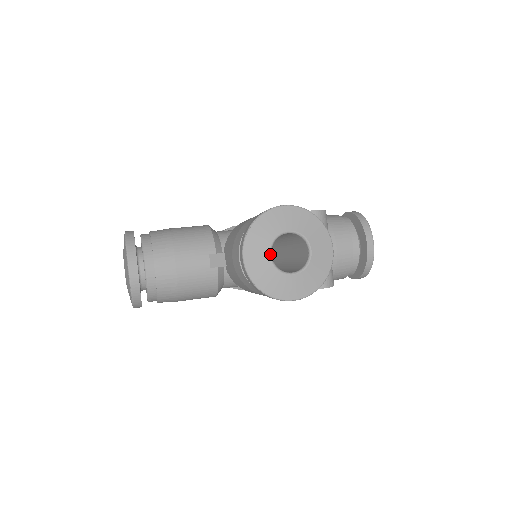
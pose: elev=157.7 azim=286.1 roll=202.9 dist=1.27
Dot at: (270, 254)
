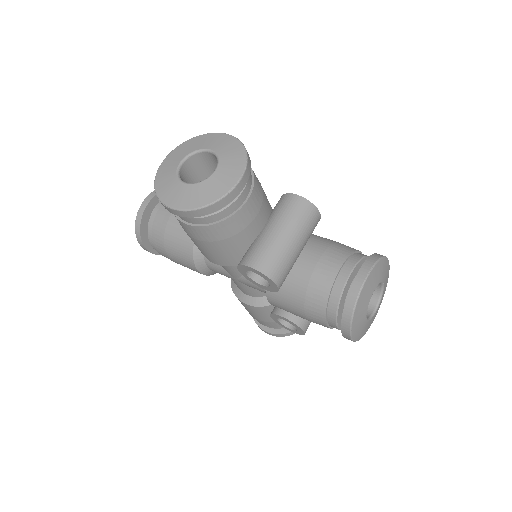
Dot at: (181, 161)
